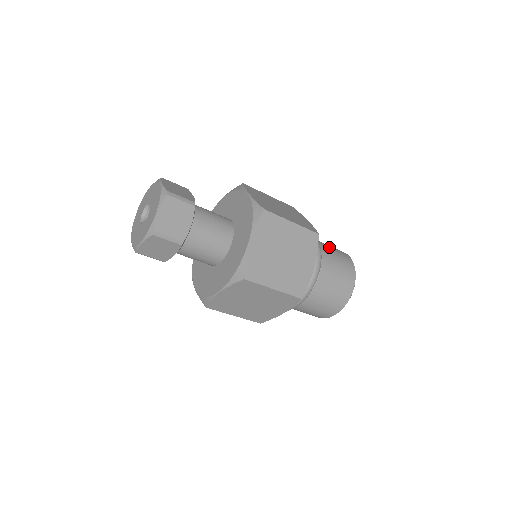
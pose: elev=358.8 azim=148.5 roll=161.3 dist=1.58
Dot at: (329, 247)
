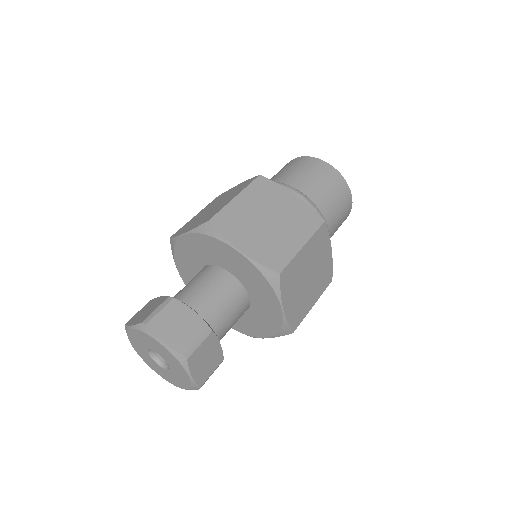
Dot at: (314, 183)
